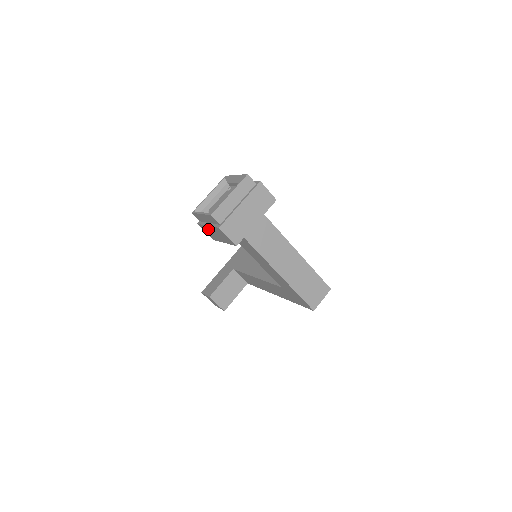
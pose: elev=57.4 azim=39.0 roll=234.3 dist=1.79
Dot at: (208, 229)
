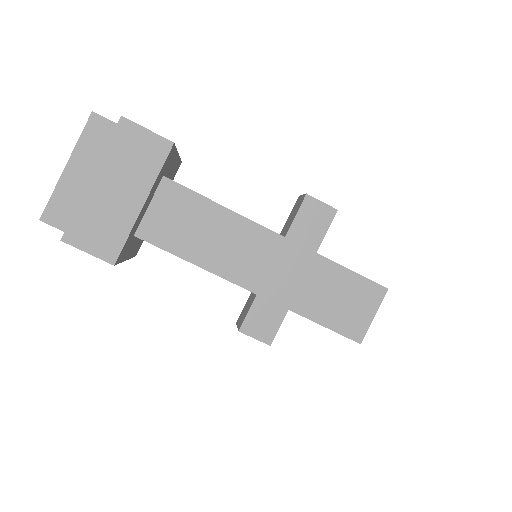
Dot at: occluded
